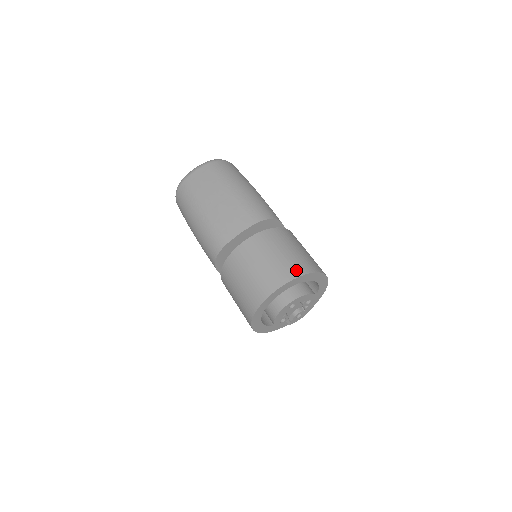
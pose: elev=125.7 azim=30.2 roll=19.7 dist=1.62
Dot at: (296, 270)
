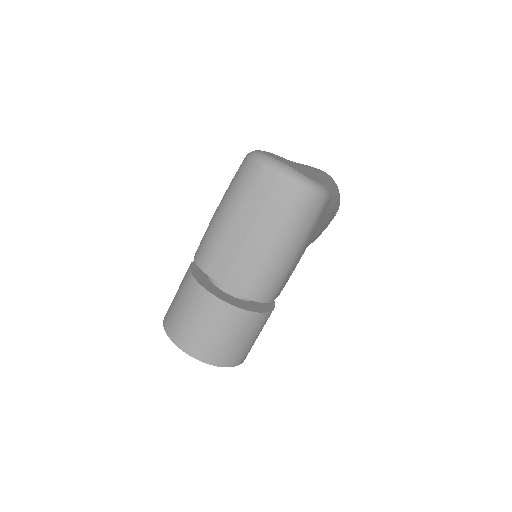
Dot at: (212, 358)
